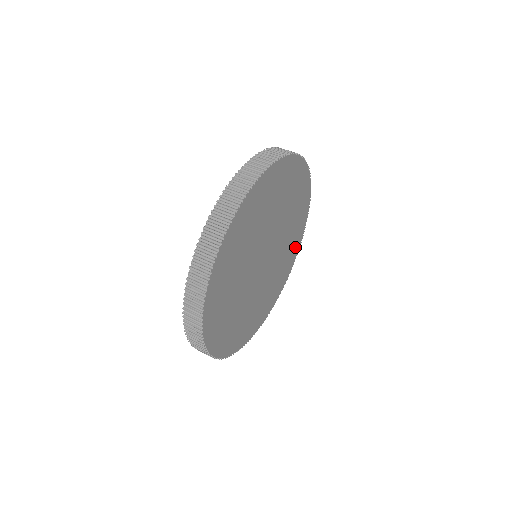
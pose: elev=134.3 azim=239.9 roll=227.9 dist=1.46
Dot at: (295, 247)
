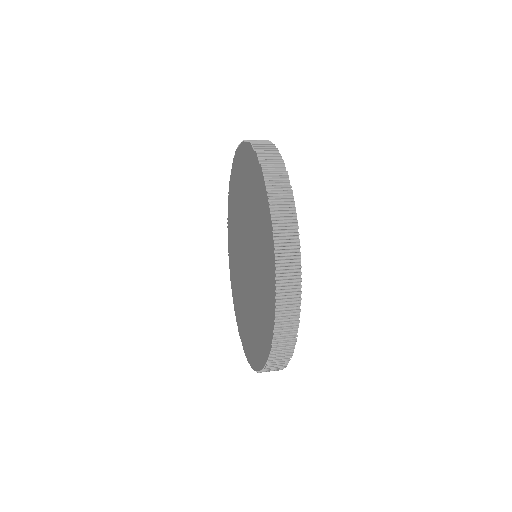
Dot at: occluded
